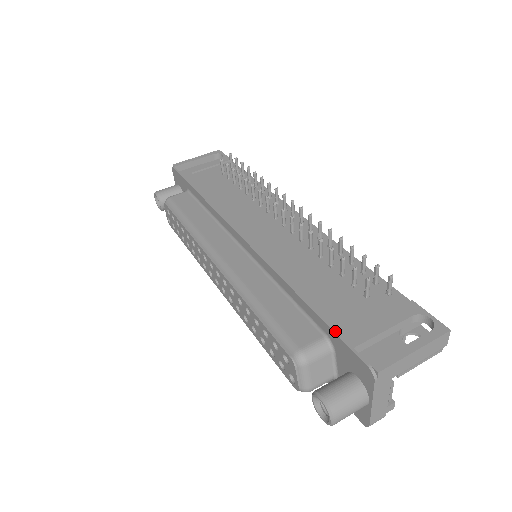
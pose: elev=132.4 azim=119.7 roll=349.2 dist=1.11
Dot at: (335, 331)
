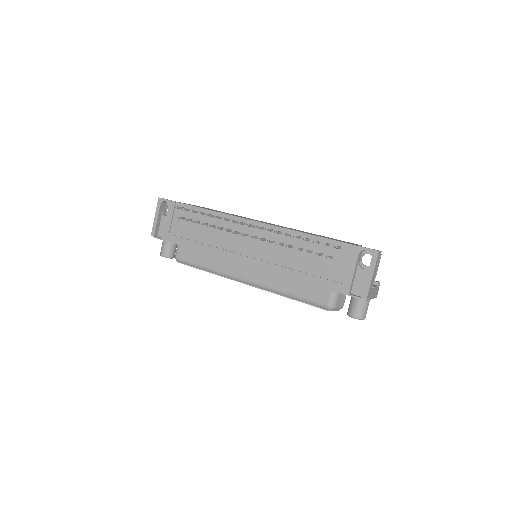
Dot at: (335, 291)
